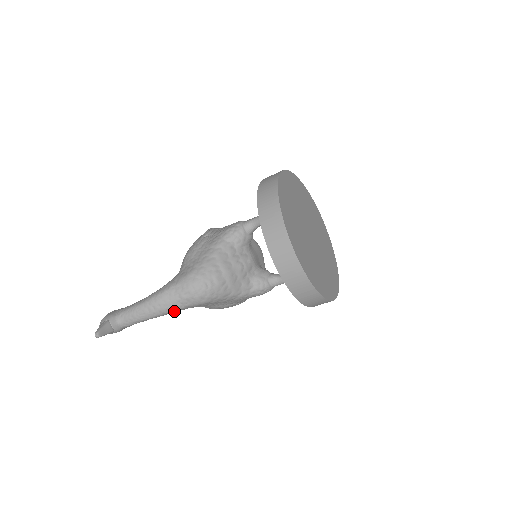
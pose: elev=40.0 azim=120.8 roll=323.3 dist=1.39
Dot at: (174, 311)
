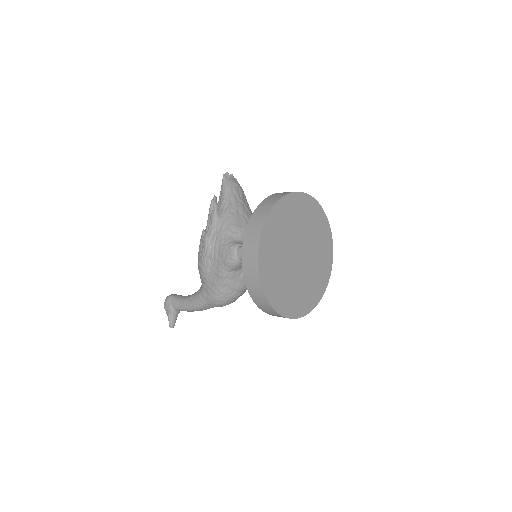
Dot at: occluded
